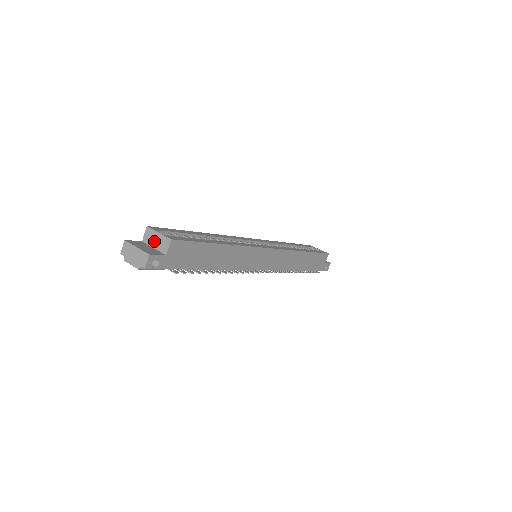
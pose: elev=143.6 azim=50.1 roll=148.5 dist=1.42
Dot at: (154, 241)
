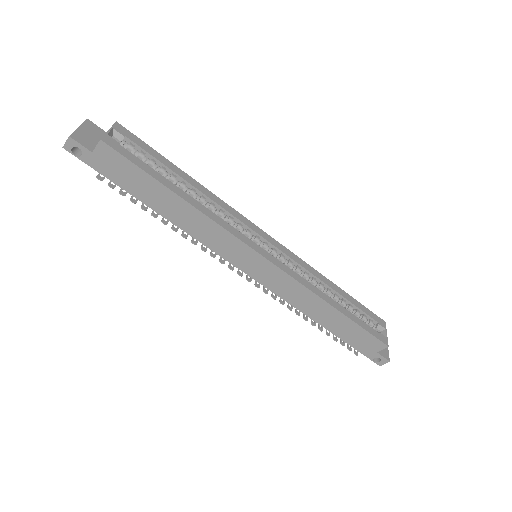
Dot at: occluded
